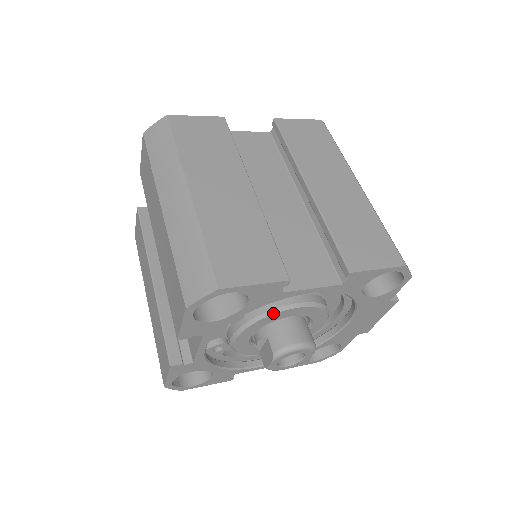
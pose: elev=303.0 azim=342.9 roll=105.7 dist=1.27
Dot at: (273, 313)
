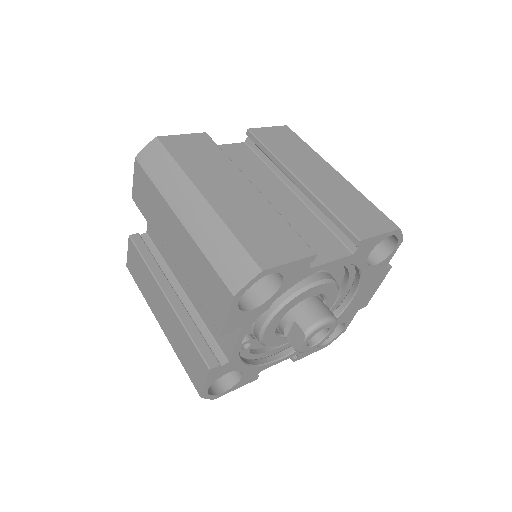
Dot at: (298, 294)
